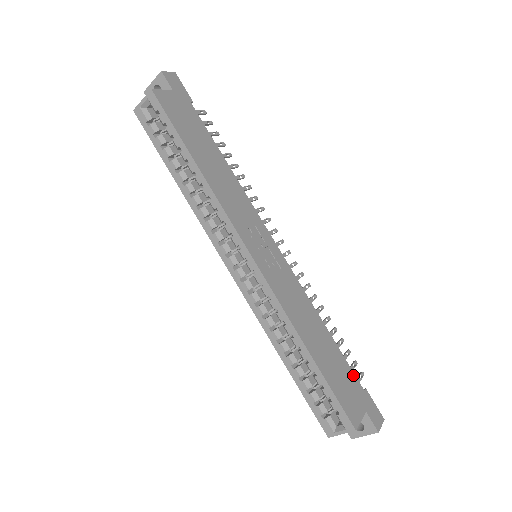
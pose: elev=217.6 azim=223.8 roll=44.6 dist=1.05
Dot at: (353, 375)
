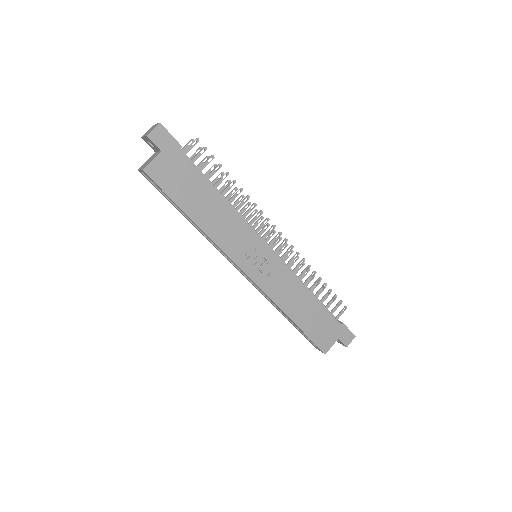
Dot at: (332, 318)
